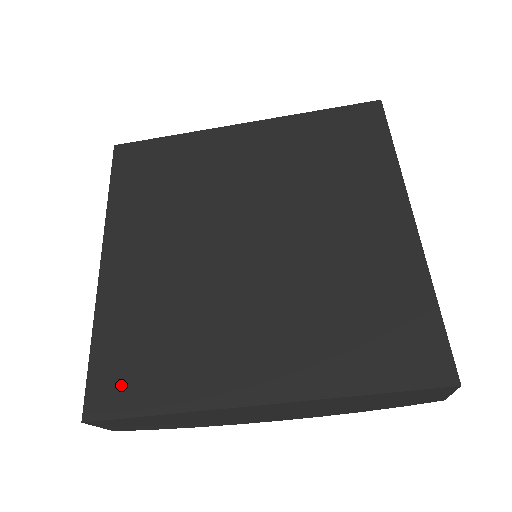
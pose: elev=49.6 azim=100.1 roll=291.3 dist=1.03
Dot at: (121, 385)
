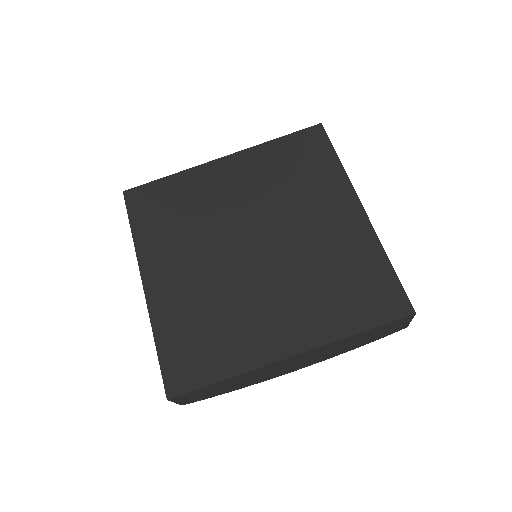
Dot at: (188, 368)
